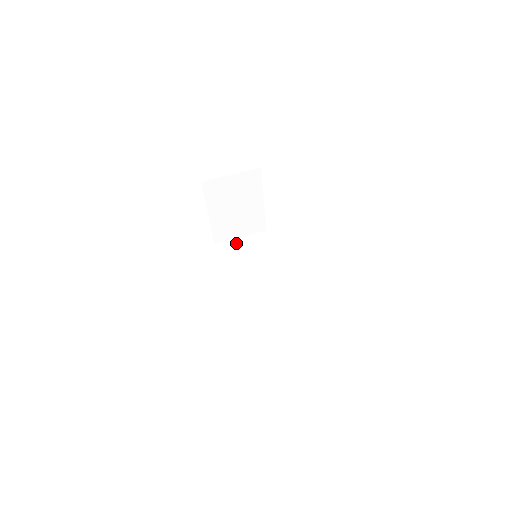
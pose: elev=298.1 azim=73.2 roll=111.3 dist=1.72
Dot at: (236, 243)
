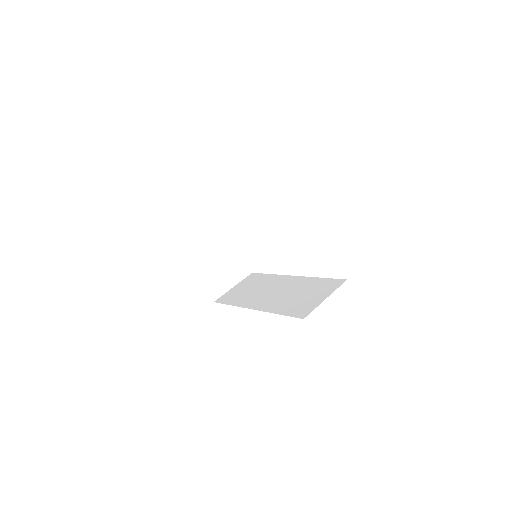
Dot at: (232, 291)
